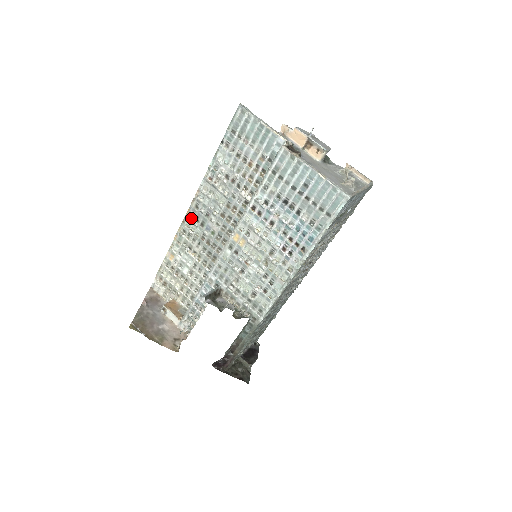
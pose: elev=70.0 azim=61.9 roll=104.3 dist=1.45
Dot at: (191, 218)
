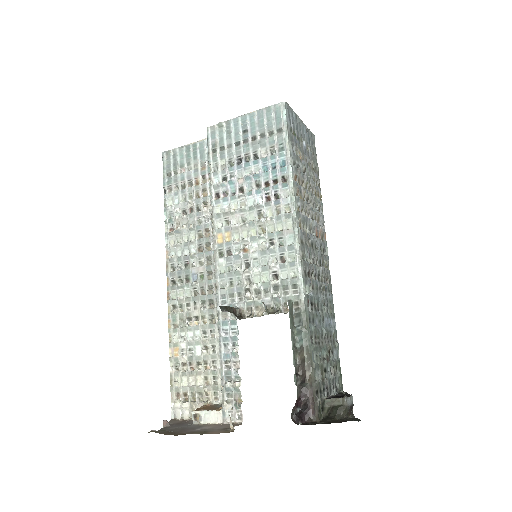
Dot at: (174, 285)
